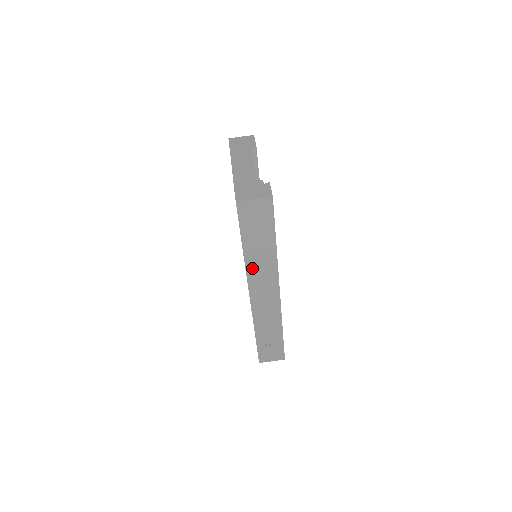
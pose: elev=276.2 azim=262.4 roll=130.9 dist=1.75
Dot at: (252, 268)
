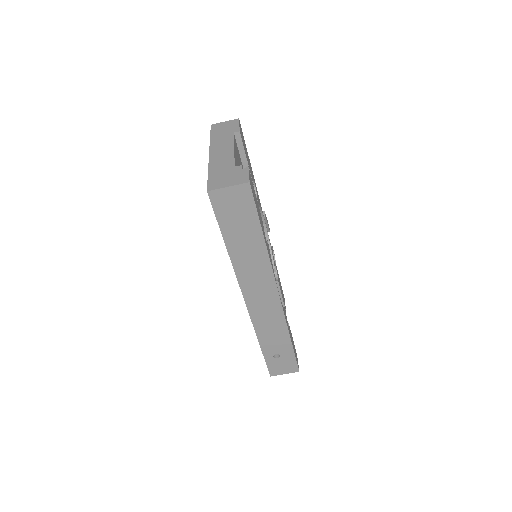
Dot at: (241, 269)
